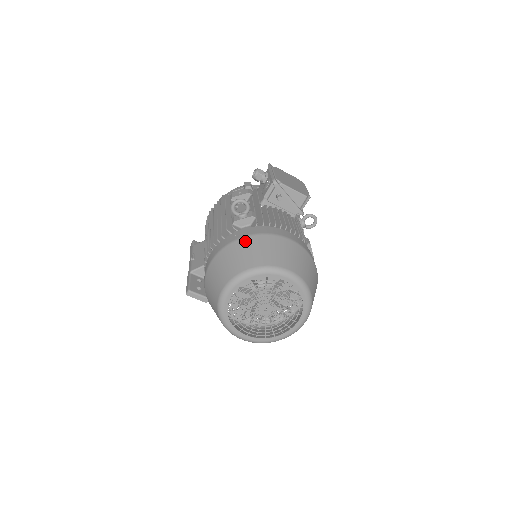
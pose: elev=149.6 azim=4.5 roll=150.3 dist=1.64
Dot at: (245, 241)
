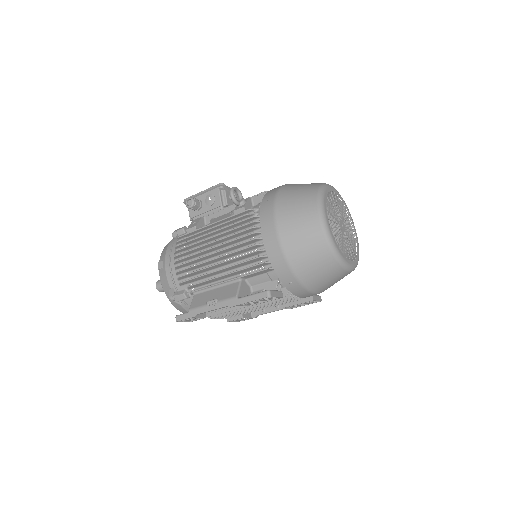
Dot at: (283, 192)
